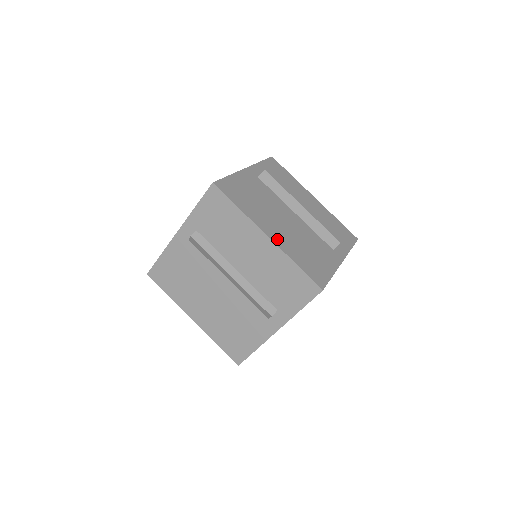
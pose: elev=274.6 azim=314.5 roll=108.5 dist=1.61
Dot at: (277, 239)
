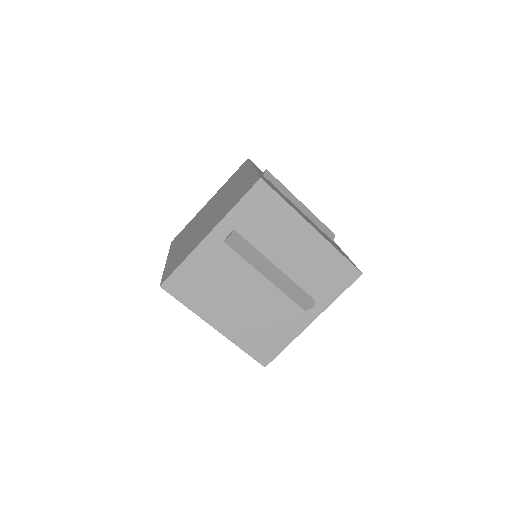
Dot at: (318, 231)
